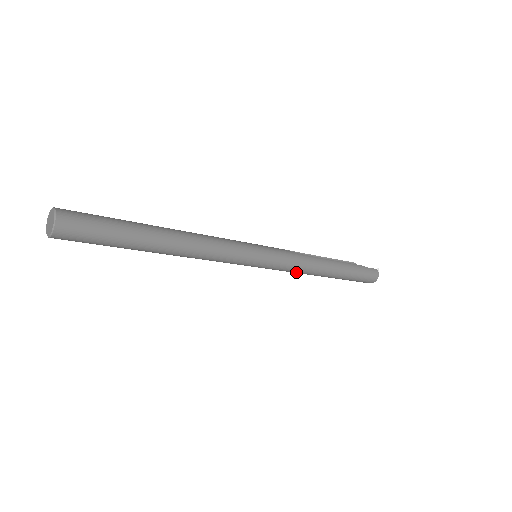
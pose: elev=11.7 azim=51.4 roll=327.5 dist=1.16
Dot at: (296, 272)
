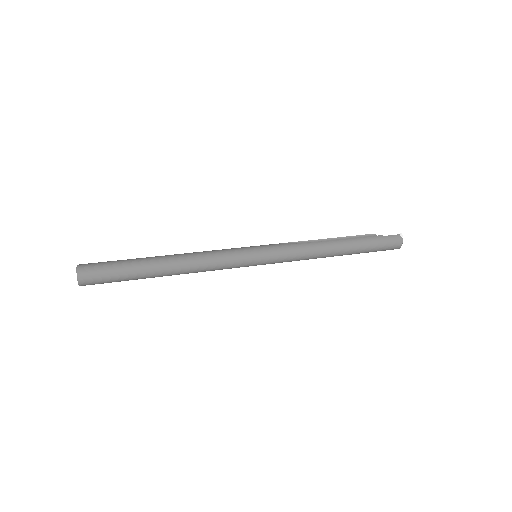
Dot at: occluded
